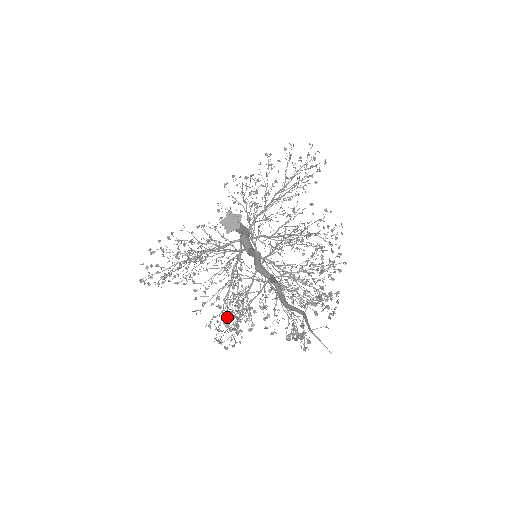
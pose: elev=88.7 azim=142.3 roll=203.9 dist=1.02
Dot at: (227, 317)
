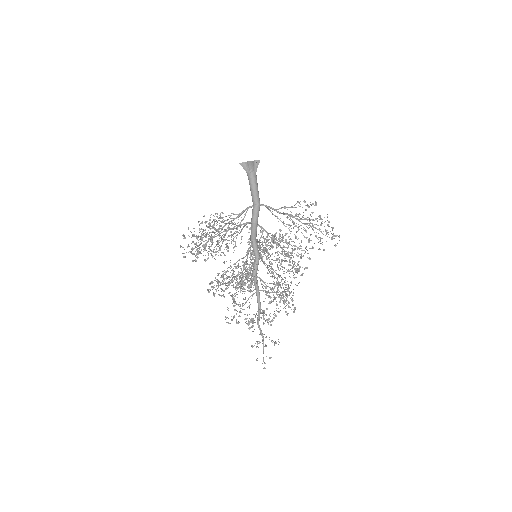
Dot at: (209, 248)
